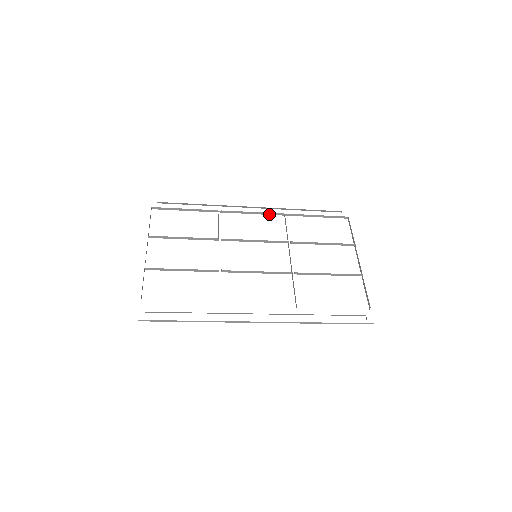
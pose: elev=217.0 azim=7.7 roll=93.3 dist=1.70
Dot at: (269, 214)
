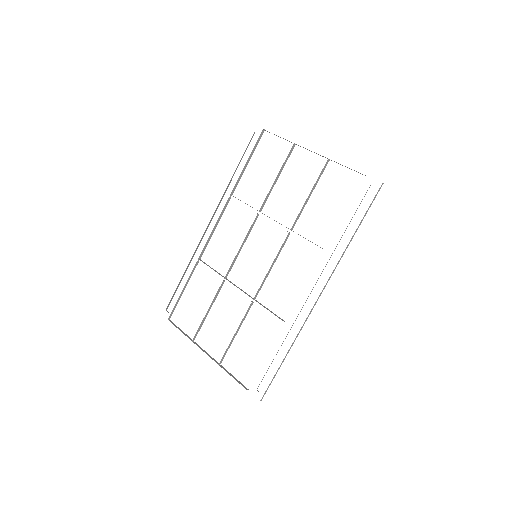
Dot at: occluded
